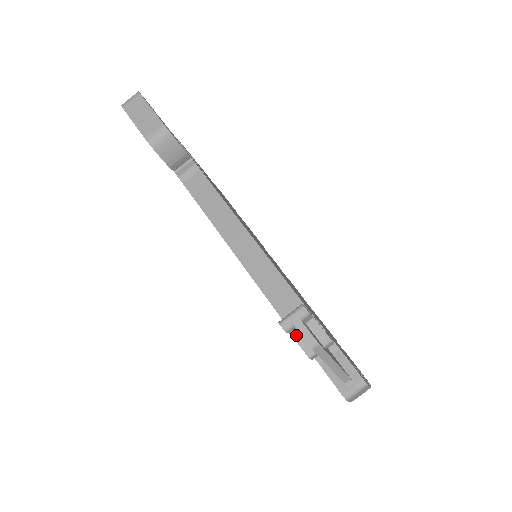
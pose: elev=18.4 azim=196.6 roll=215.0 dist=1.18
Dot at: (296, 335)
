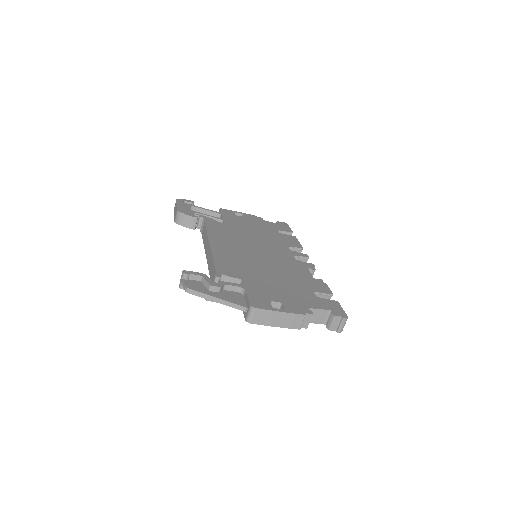
Dot at: occluded
